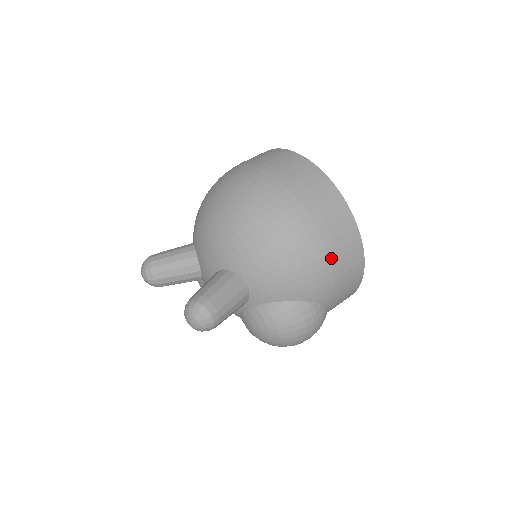
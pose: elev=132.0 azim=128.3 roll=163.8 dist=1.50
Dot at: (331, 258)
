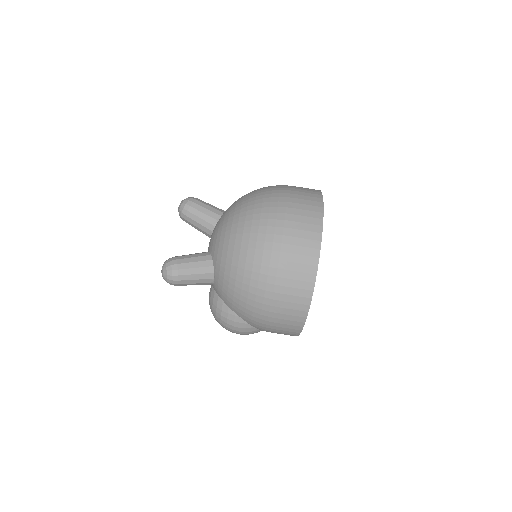
Dot at: (271, 314)
